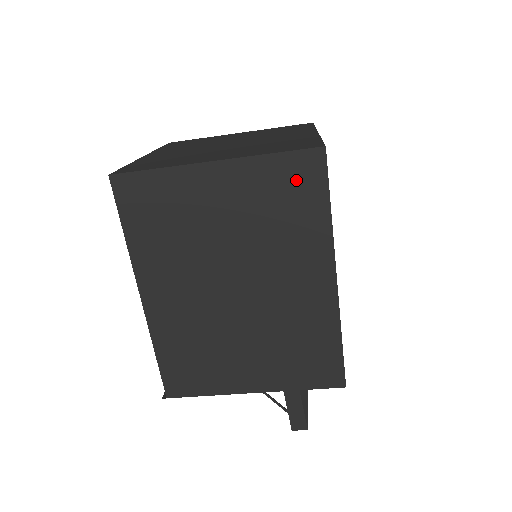
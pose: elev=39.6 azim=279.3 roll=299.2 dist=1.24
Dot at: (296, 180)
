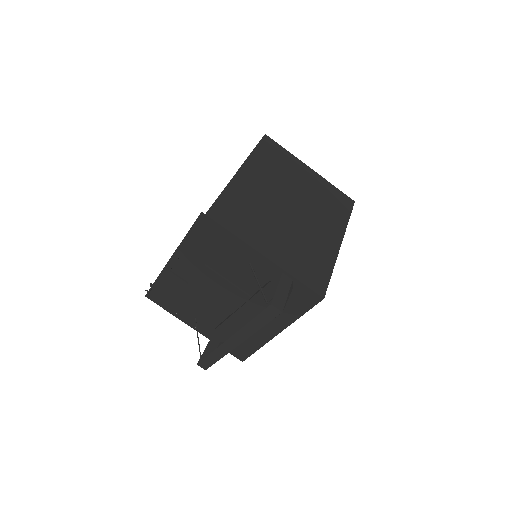
Dot at: (340, 200)
